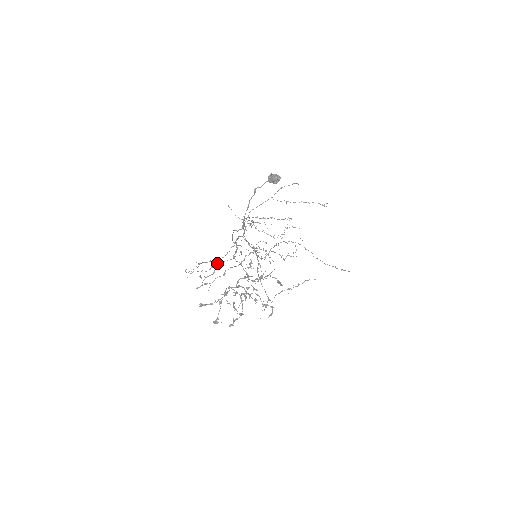
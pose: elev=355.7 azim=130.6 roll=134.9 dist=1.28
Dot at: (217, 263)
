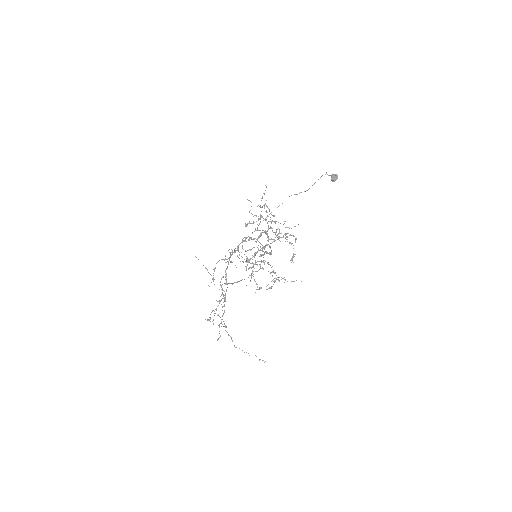
Dot at: (258, 218)
